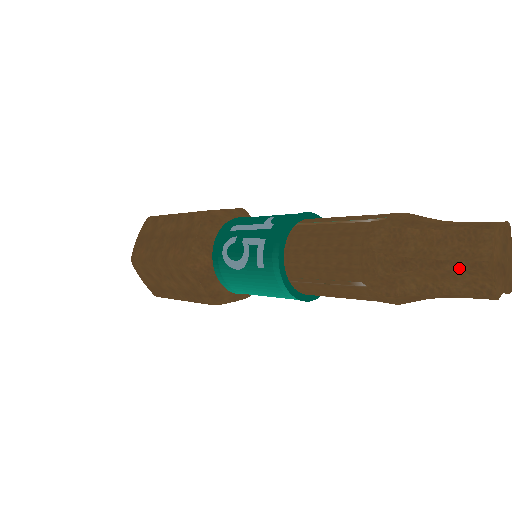
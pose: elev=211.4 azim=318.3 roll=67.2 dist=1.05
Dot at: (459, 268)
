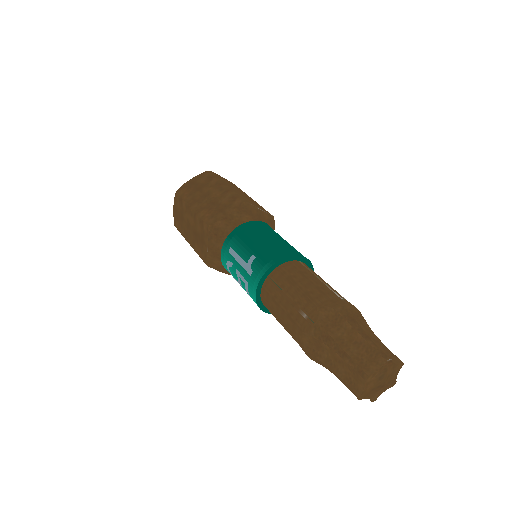
Dot at: (347, 387)
